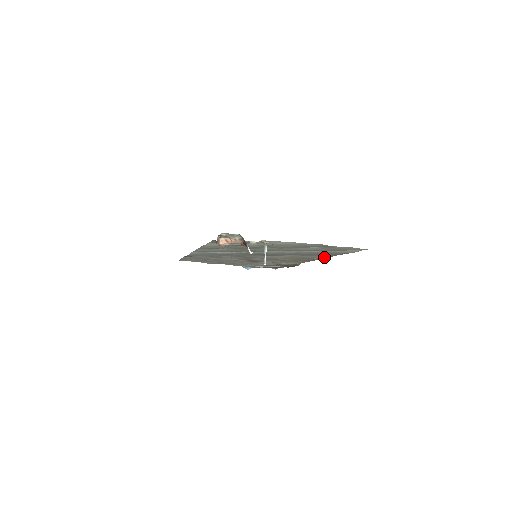
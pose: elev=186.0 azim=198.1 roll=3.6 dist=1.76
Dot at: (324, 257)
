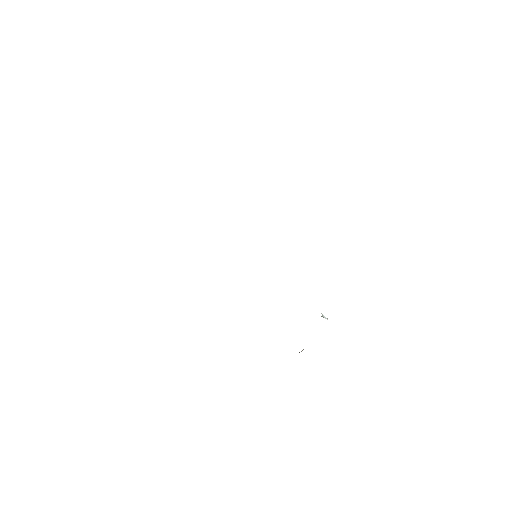
Dot at: occluded
